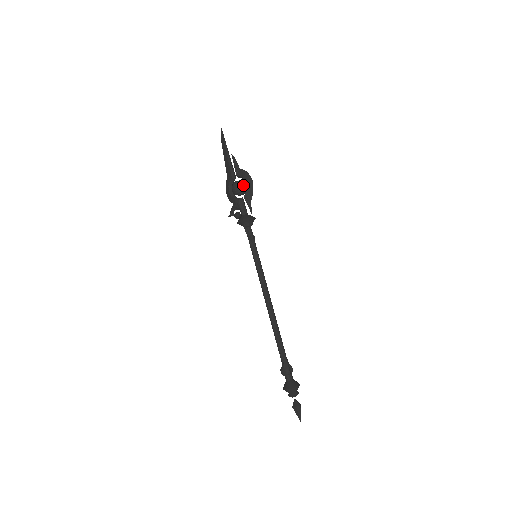
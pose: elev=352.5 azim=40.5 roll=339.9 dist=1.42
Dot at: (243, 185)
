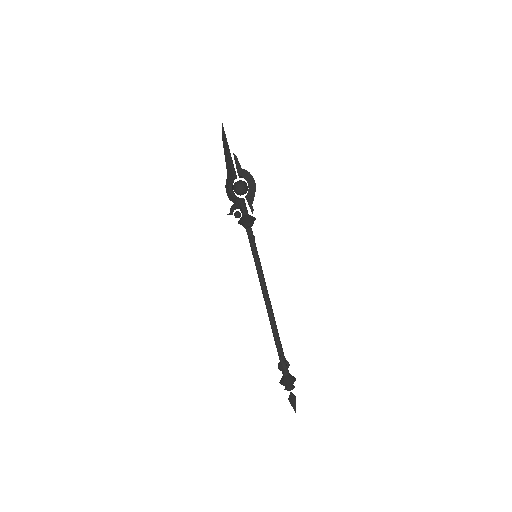
Dot at: (245, 185)
